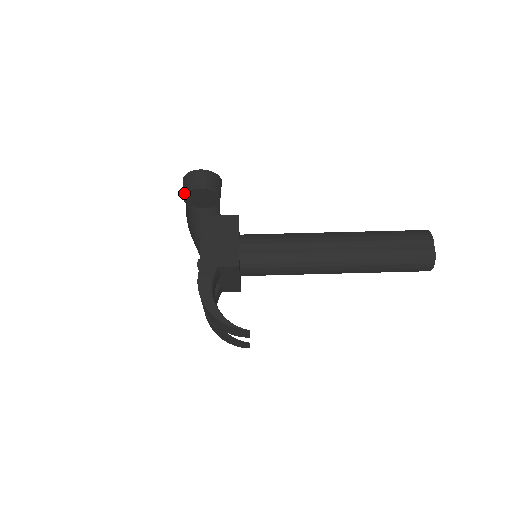
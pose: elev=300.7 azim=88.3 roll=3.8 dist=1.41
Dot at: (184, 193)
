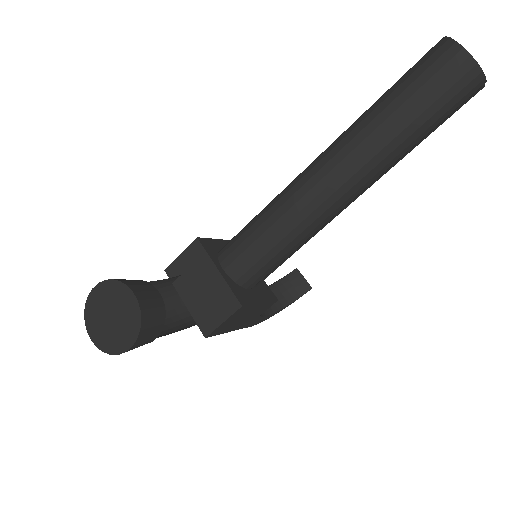
Dot at: occluded
